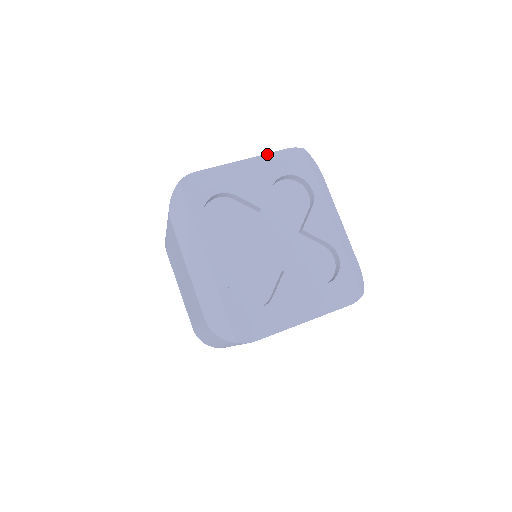
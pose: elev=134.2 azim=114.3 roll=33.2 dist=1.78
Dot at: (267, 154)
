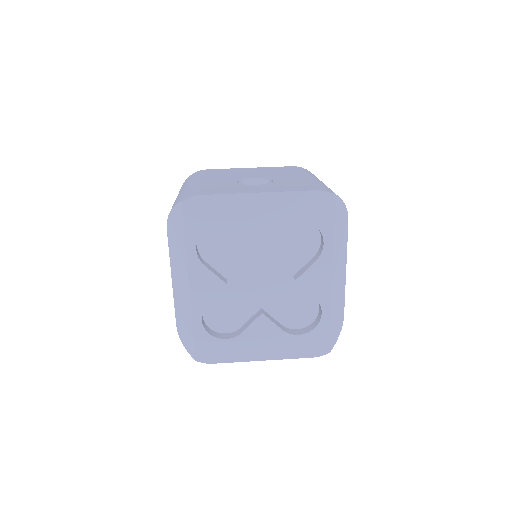
Dot at: (289, 192)
